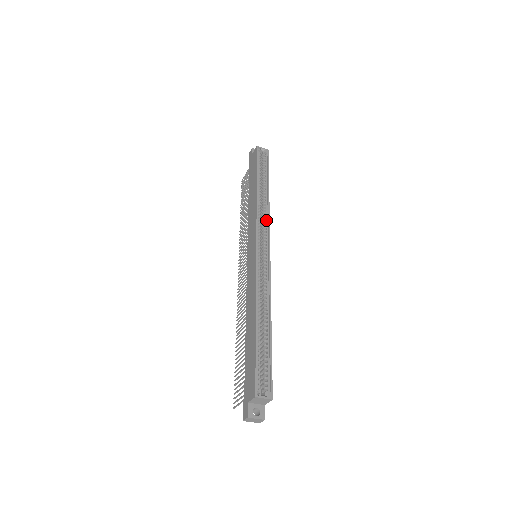
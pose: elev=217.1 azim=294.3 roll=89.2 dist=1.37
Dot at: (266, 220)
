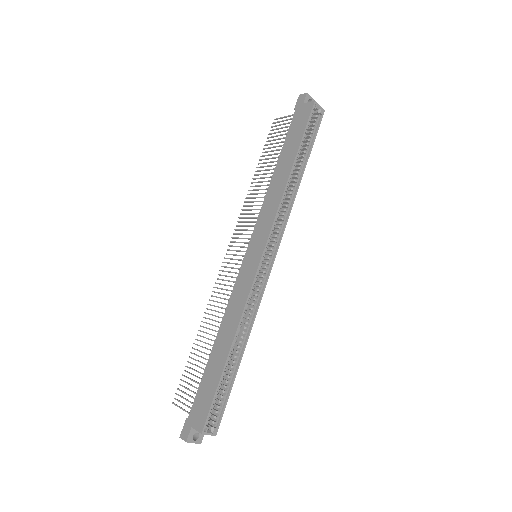
Dot at: (284, 218)
